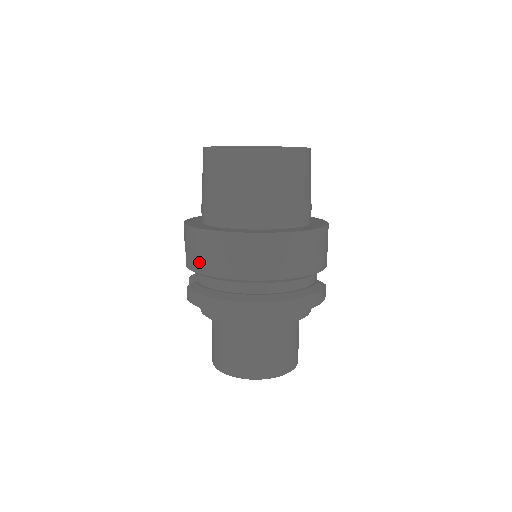
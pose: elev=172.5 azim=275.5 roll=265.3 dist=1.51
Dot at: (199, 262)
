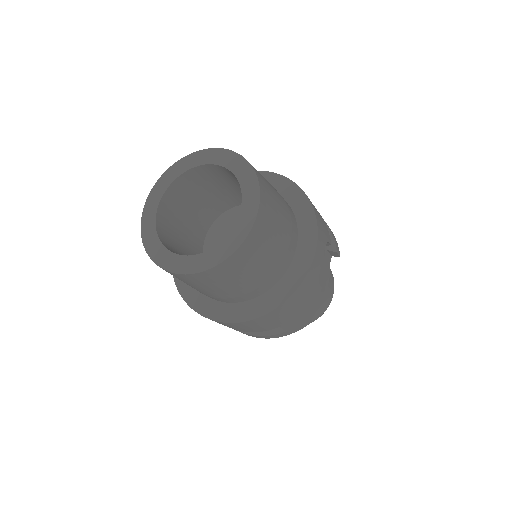
Dot at: occluded
